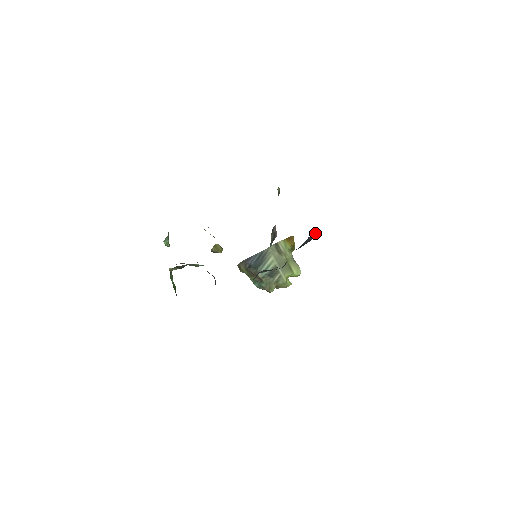
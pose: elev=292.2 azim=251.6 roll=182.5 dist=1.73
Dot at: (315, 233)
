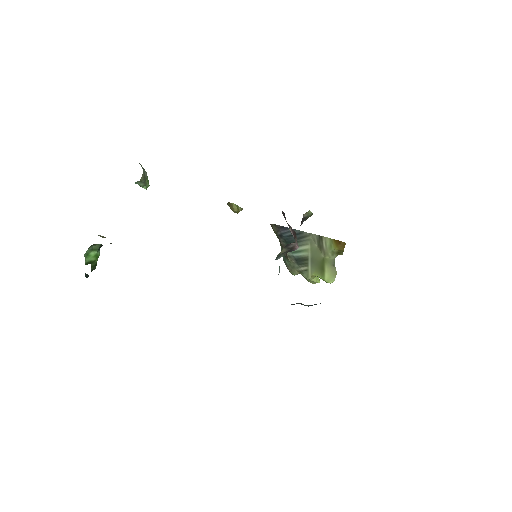
Dot at: occluded
